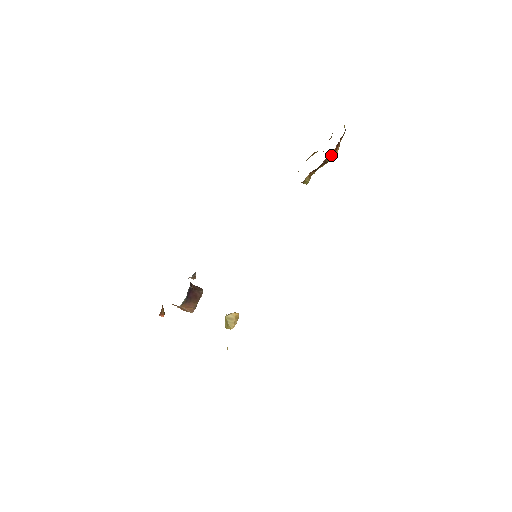
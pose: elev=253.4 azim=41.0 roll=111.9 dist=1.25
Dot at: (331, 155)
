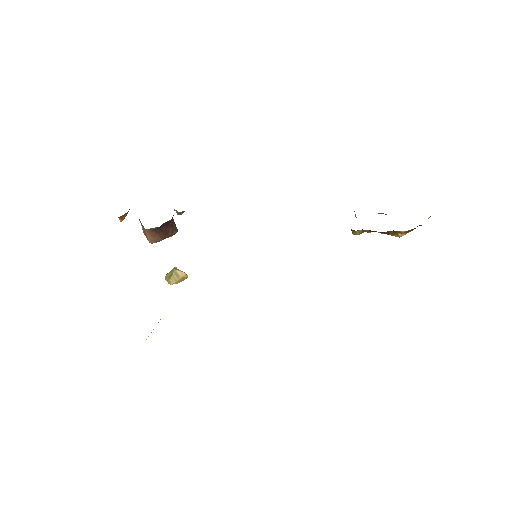
Dot at: (398, 232)
